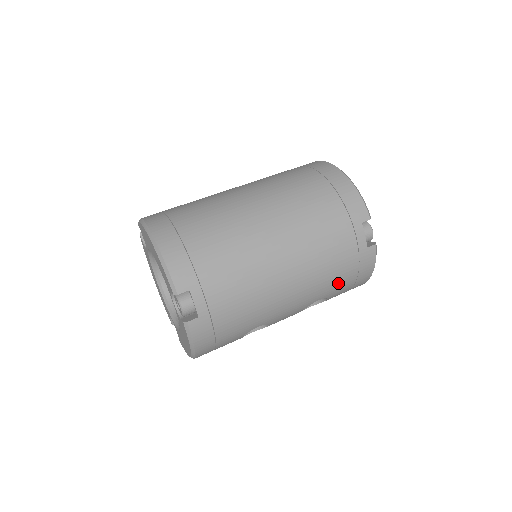
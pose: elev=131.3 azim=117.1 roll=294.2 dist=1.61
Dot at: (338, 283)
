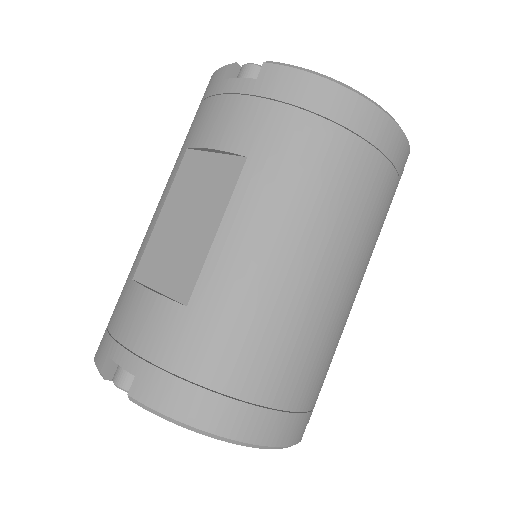
Dot at: occluded
